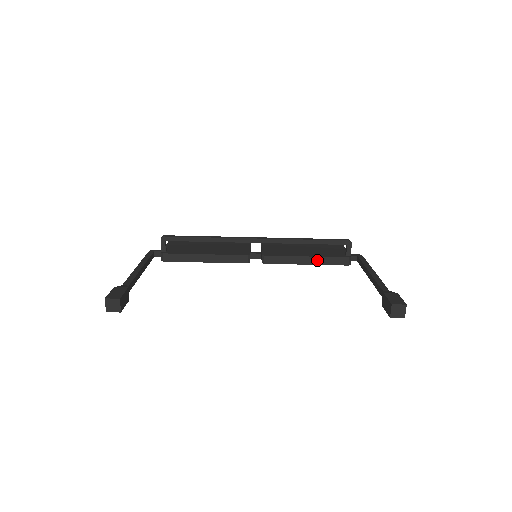
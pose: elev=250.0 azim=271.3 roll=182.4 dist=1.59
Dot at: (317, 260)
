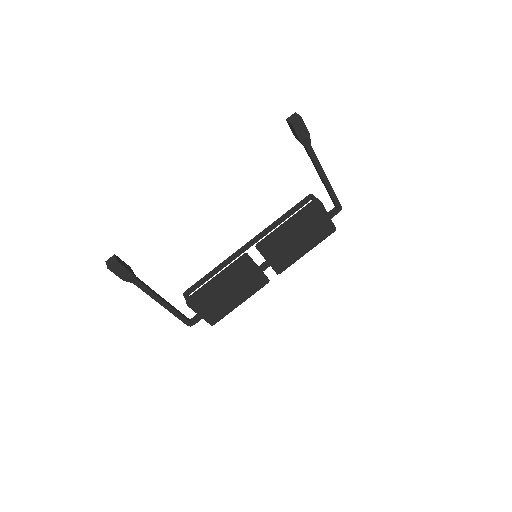
Dot at: (294, 217)
